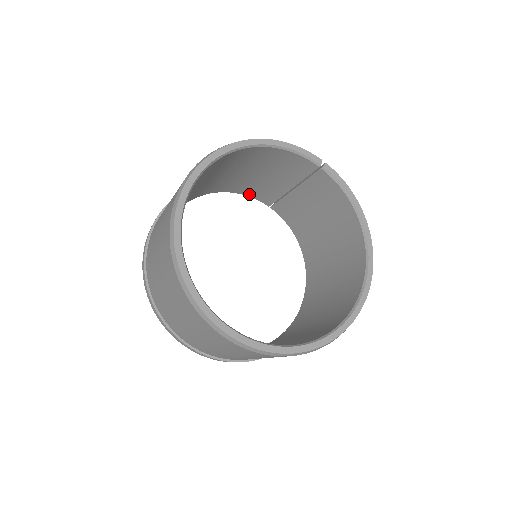
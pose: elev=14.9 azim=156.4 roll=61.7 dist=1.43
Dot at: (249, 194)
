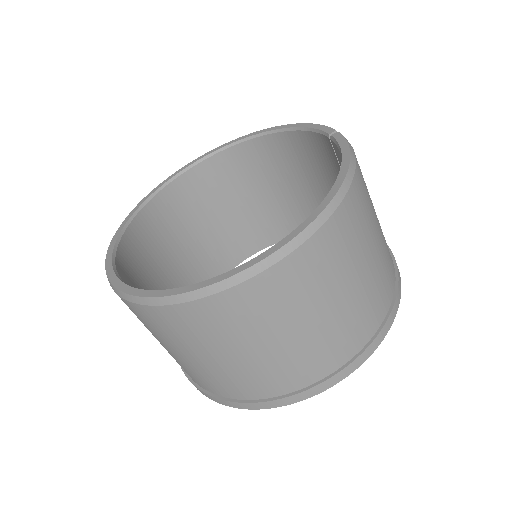
Dot at: occluded
